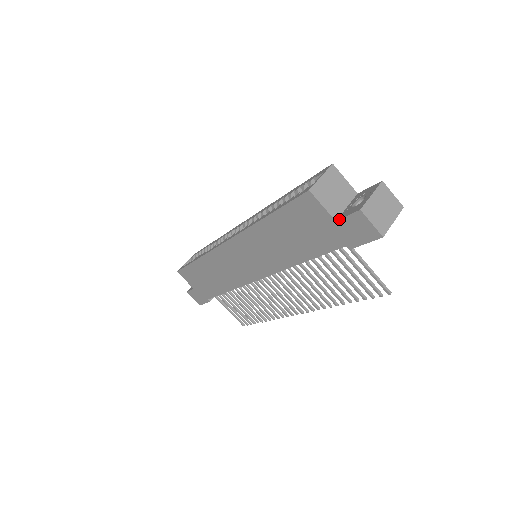
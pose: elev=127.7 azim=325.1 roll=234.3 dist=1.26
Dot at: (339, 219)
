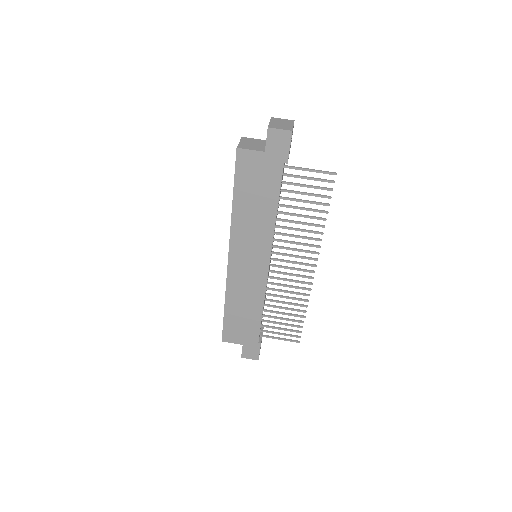
Dot at: (265, 148)
